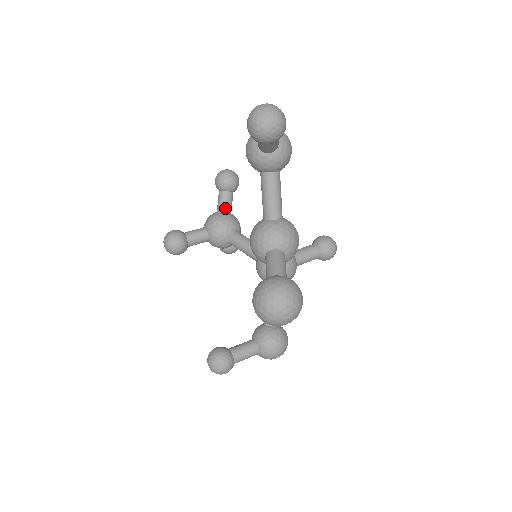
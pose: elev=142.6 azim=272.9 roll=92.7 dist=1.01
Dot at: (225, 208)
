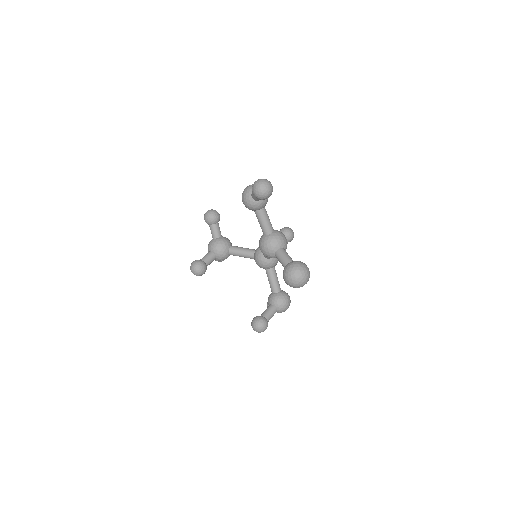
Dot at: (218, 234)
